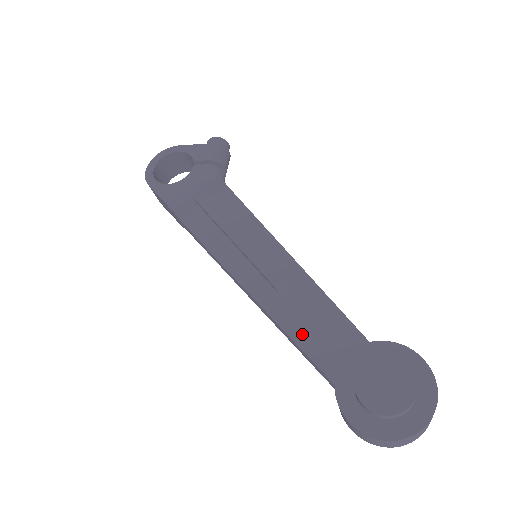
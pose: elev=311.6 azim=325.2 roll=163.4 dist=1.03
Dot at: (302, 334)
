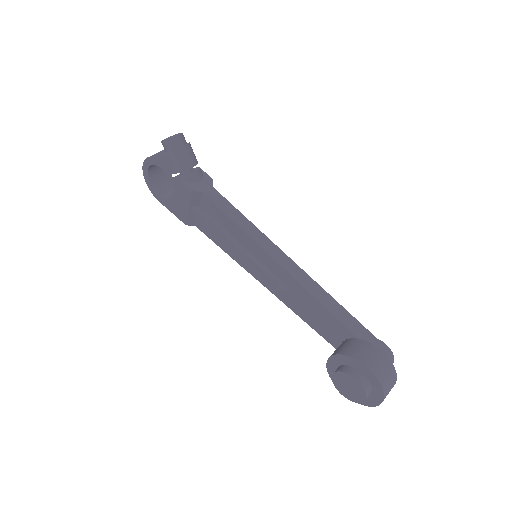
Dot at: (308, 319)
